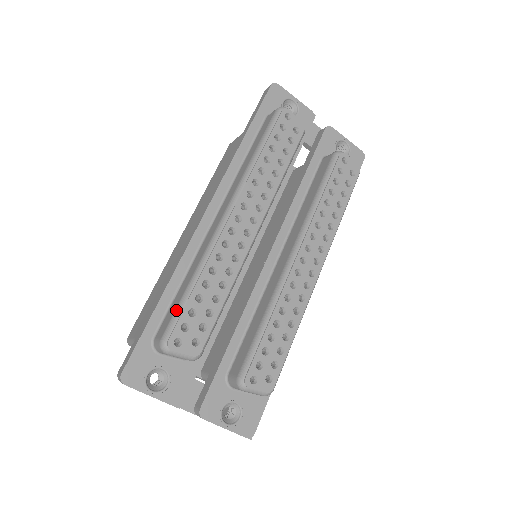
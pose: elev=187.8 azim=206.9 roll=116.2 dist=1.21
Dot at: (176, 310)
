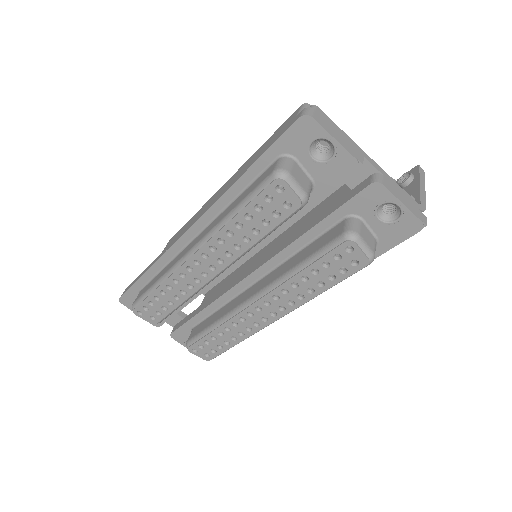
Dot at: (143, 295)
